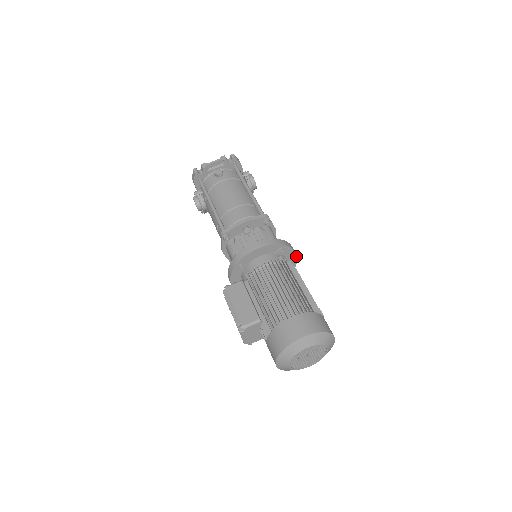
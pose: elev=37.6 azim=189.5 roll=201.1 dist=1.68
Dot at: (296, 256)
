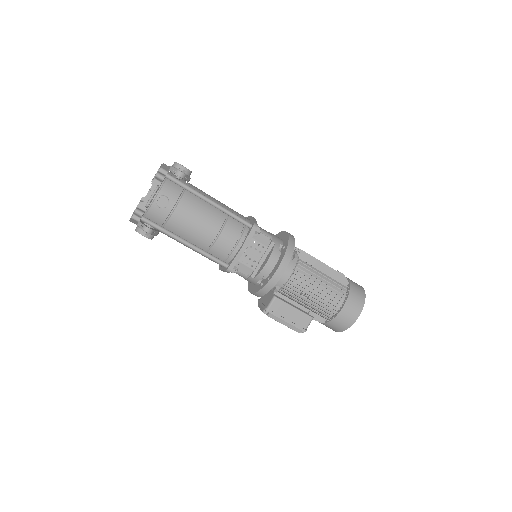
Dot at: occluded
